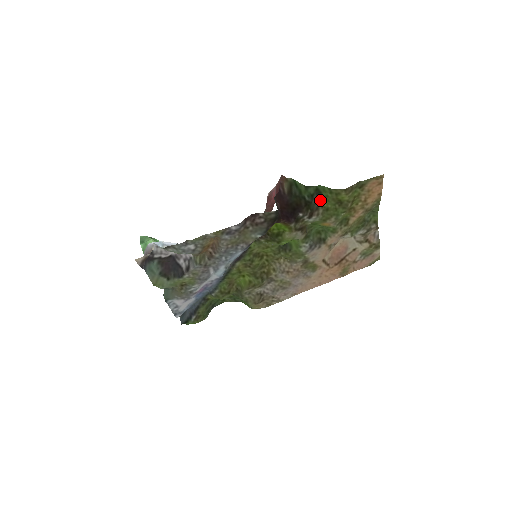
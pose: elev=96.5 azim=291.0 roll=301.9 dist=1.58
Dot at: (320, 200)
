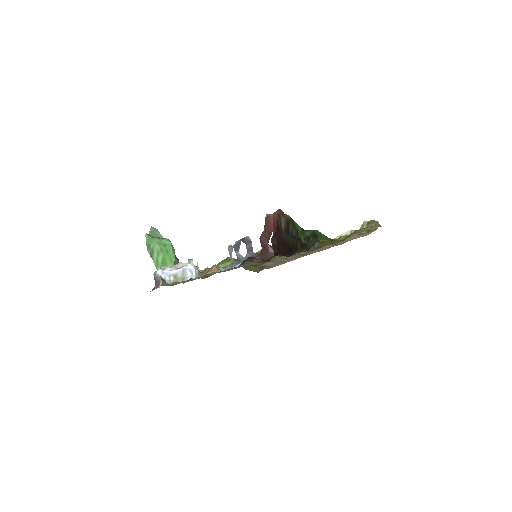
Dot at: (316, 240)
